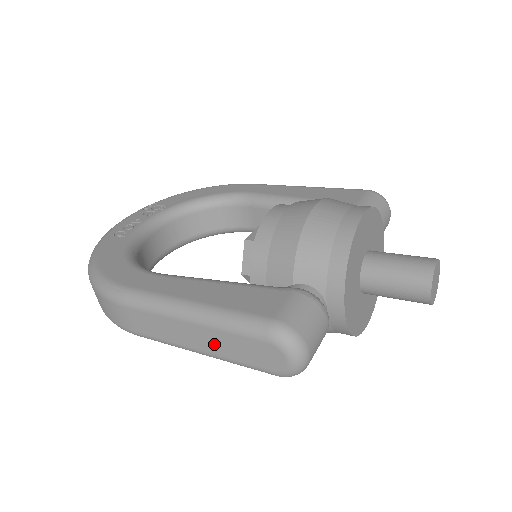
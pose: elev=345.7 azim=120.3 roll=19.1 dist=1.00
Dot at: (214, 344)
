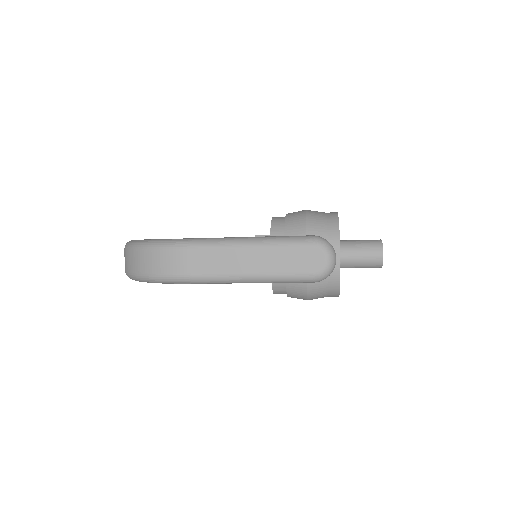
Dot at: (268, 262)
